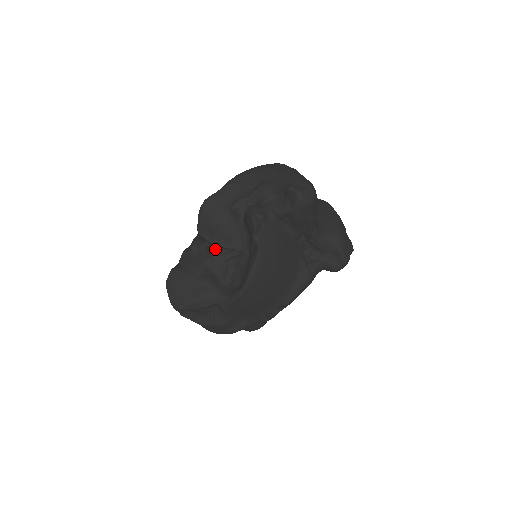
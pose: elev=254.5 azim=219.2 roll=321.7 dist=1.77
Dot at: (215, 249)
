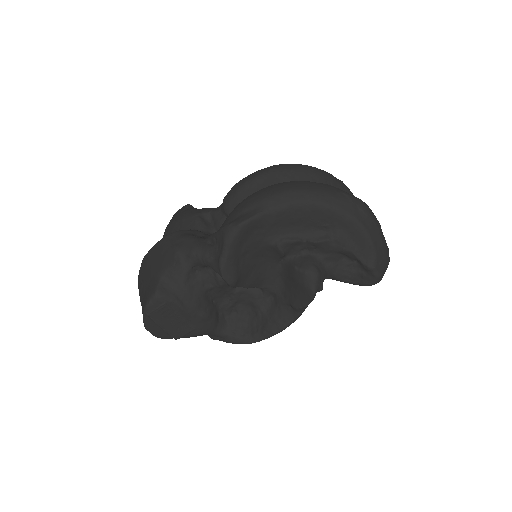
Dot at: occluded
